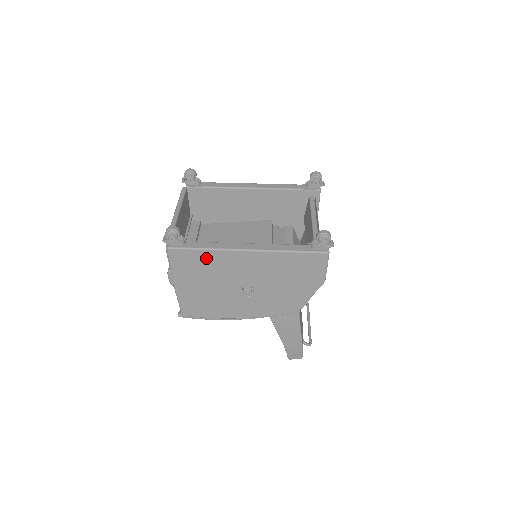
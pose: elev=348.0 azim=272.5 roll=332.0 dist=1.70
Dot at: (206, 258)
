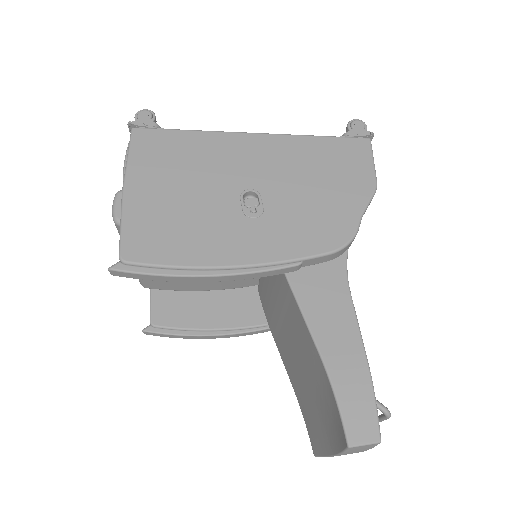
Dot at: (189, 143)
